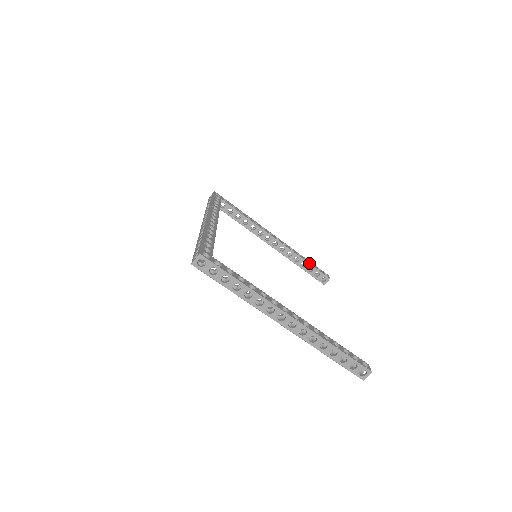
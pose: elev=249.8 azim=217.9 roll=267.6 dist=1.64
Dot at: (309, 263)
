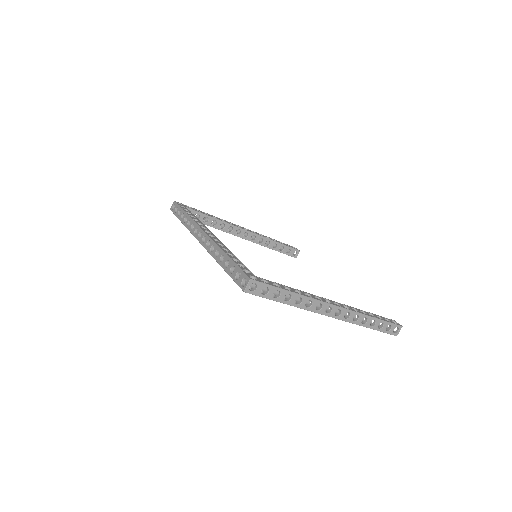
Dot at: (279, 243)
